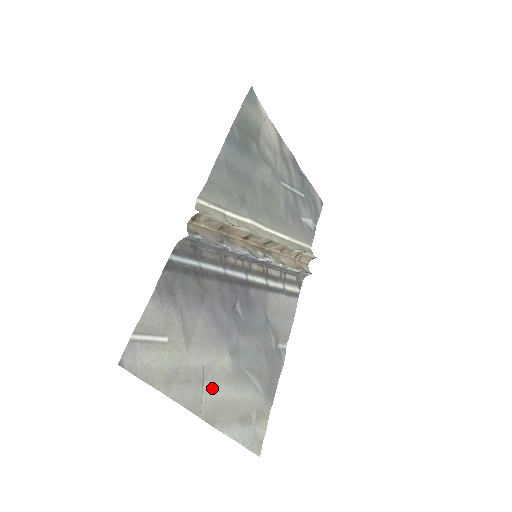
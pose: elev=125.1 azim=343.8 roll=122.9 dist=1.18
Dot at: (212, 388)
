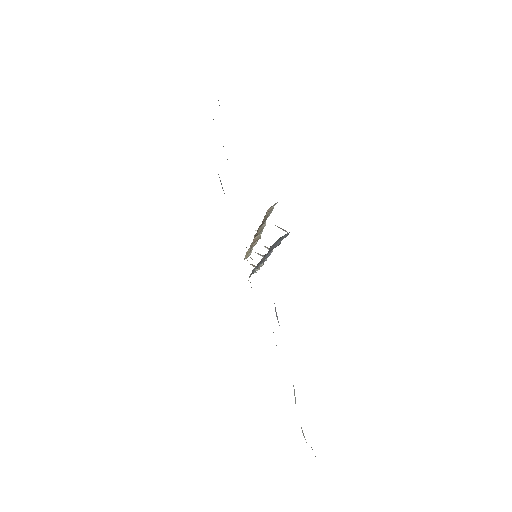
Dot at: occluded
